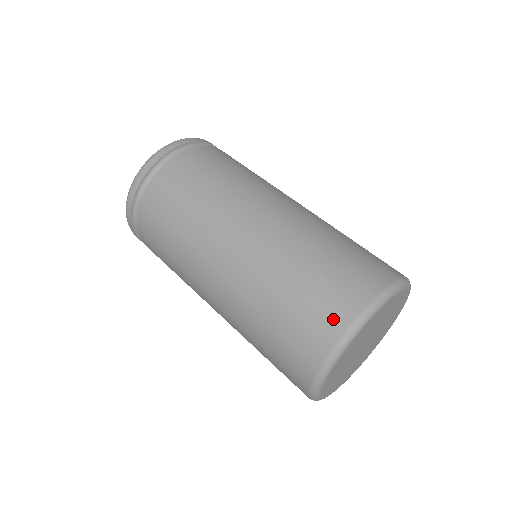
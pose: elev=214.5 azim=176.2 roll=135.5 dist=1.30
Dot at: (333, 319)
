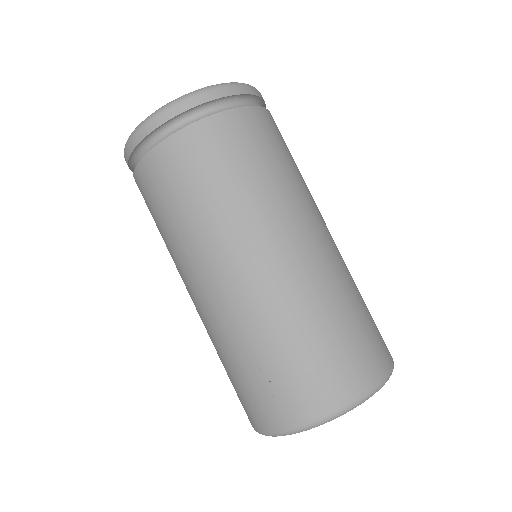
Dot at: (260, 417)
